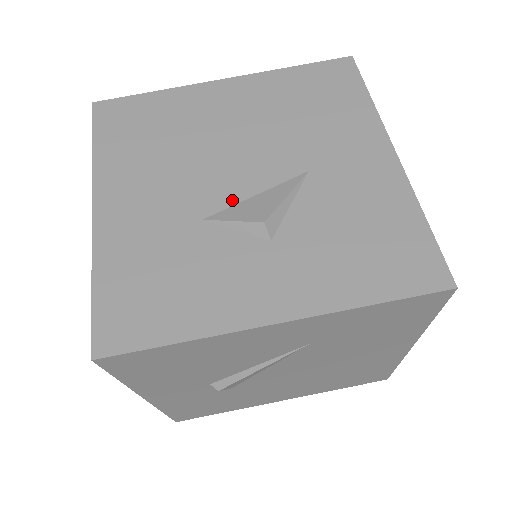
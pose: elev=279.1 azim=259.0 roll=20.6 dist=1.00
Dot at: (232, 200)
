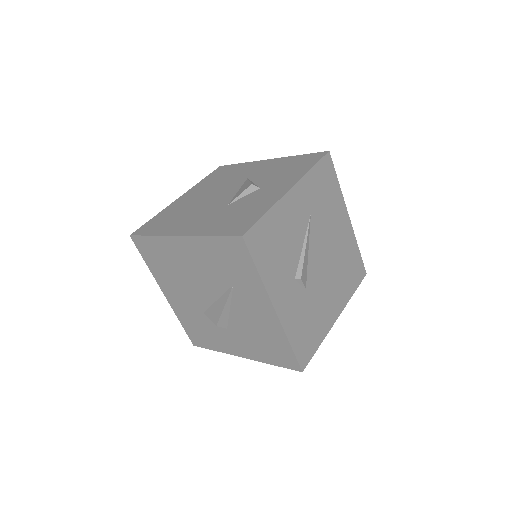
Dot at: (231, 197)
